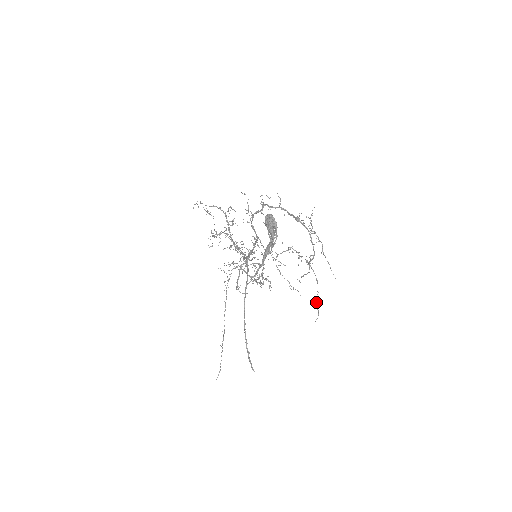
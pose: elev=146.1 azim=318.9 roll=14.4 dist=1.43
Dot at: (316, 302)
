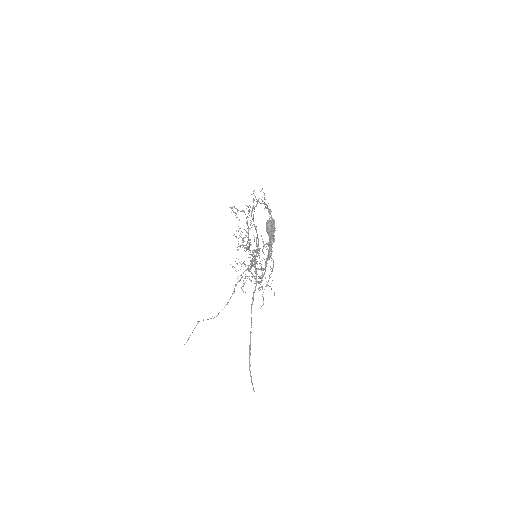
Dot at: (264, 289)
